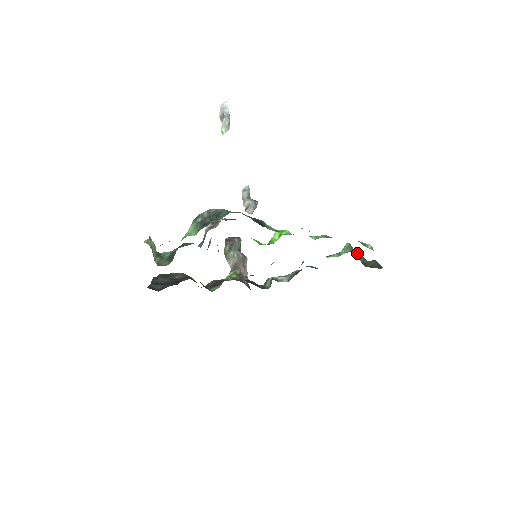
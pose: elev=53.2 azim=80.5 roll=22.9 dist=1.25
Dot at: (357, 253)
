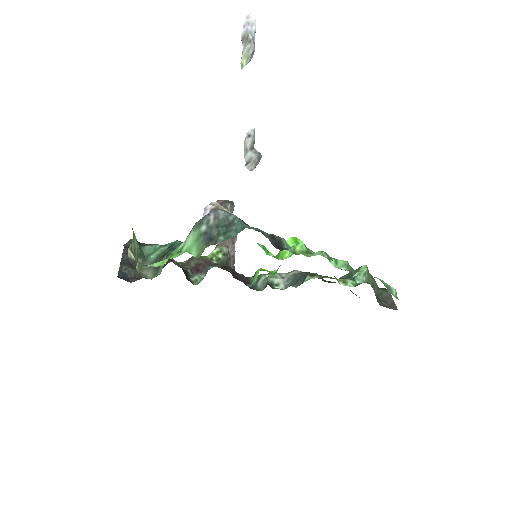
Dot at: (373, 281)
